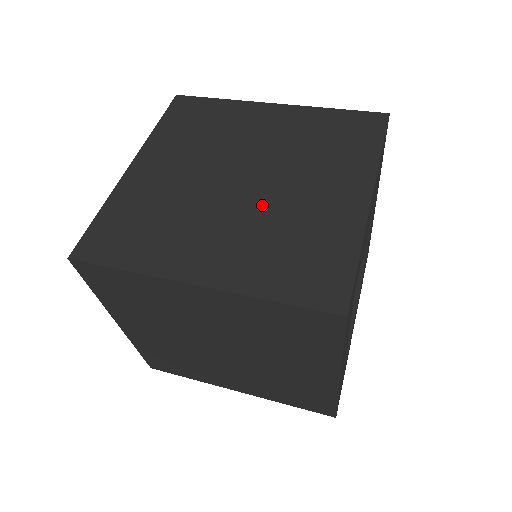
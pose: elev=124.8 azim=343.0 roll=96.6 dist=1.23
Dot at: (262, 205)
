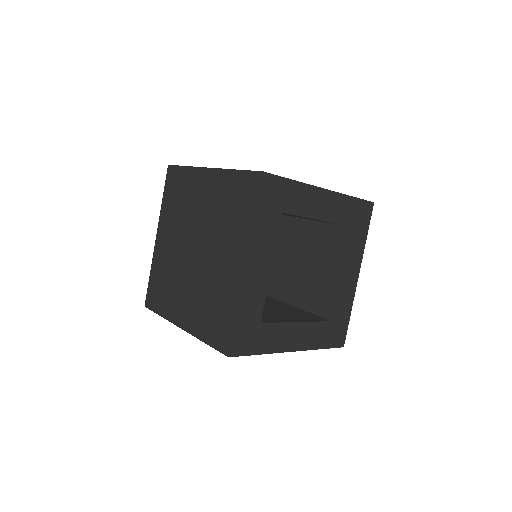
Dot at: (202, 272)
